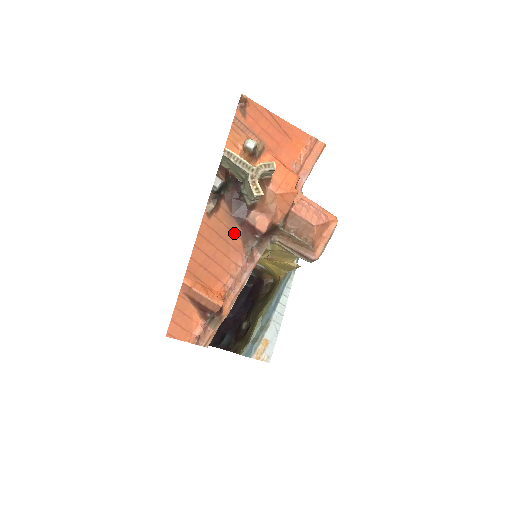
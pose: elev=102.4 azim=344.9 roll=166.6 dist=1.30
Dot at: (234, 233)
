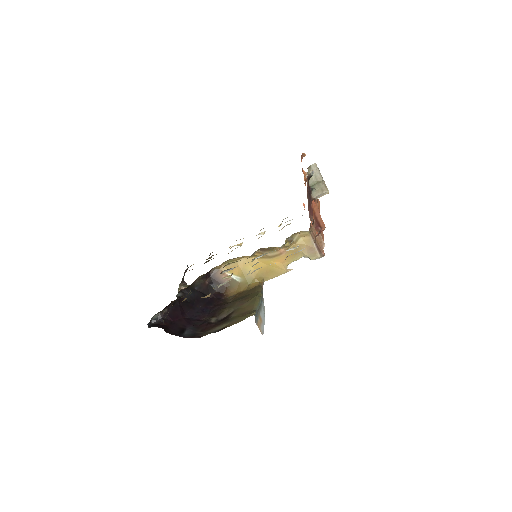
Dot at: occluded
